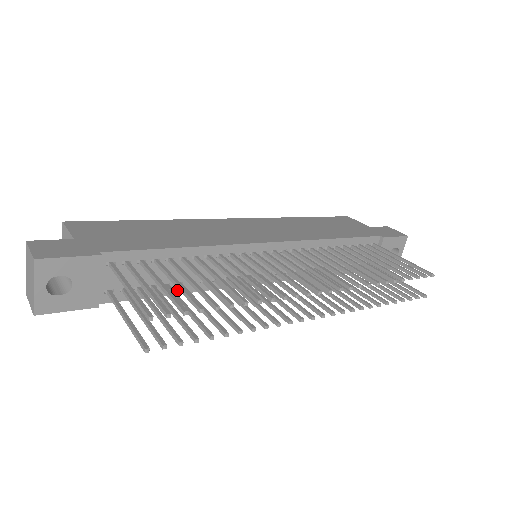
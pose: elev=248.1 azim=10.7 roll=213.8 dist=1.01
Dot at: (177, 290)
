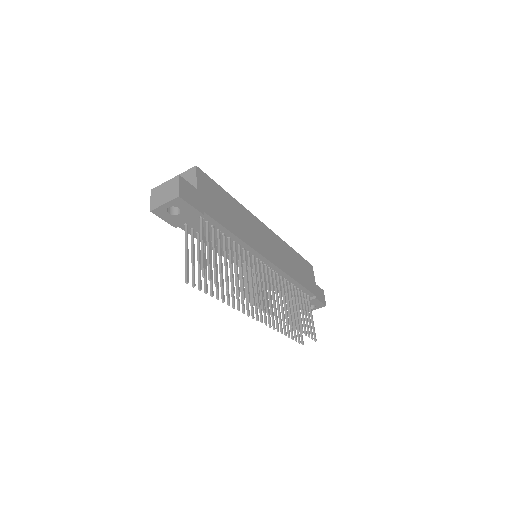
Dot at: (211, 245)
